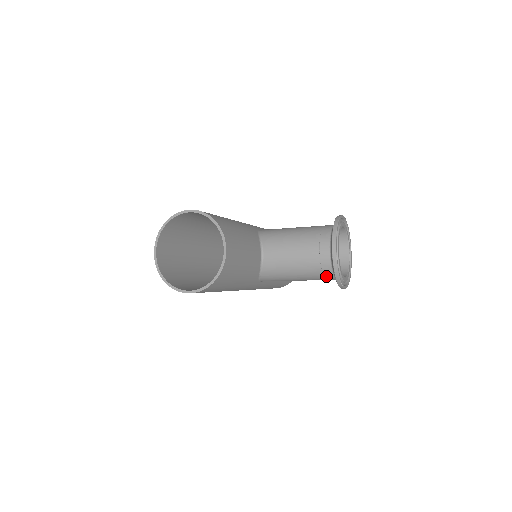
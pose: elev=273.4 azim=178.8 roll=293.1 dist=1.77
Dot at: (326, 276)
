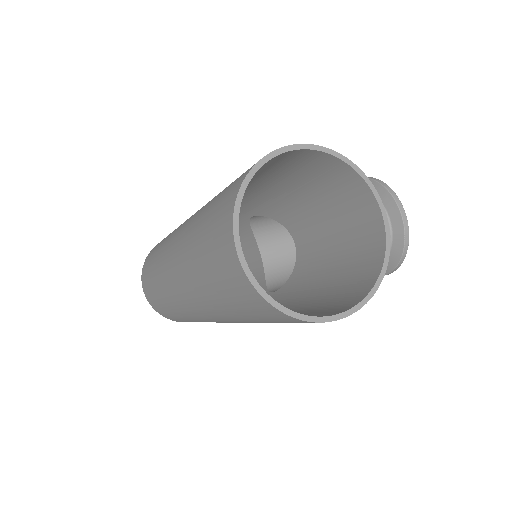
Dot at: occluded
